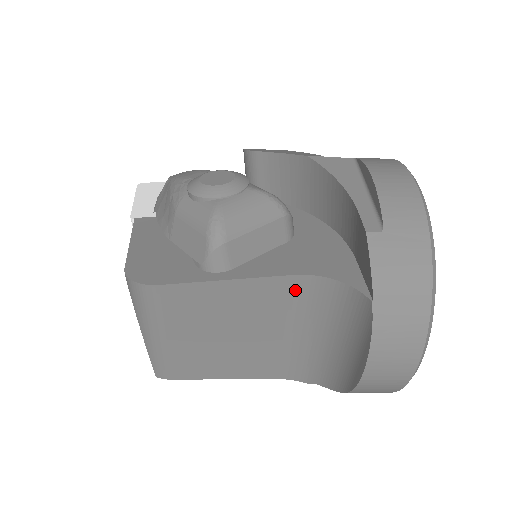
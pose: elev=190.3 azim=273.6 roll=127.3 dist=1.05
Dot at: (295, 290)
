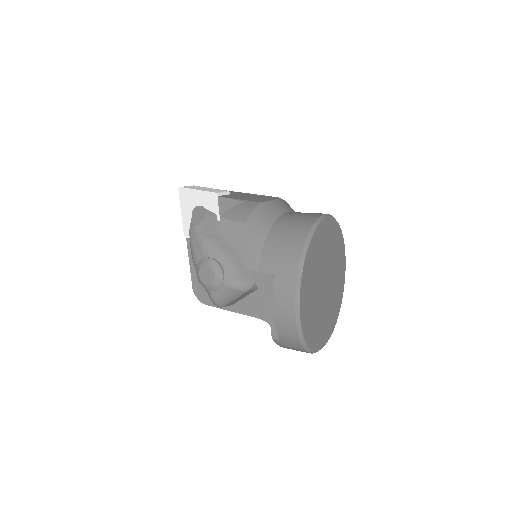
Dot at: occluded
